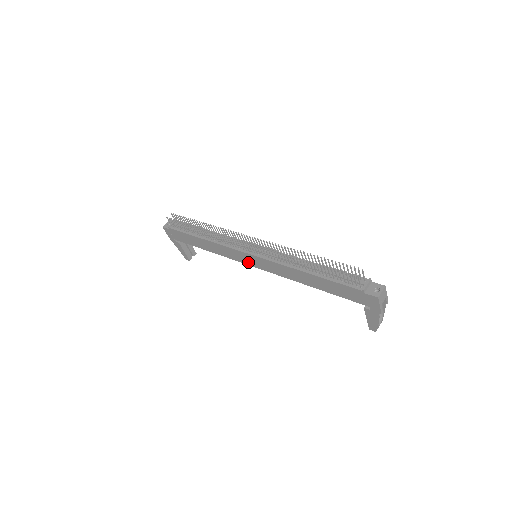
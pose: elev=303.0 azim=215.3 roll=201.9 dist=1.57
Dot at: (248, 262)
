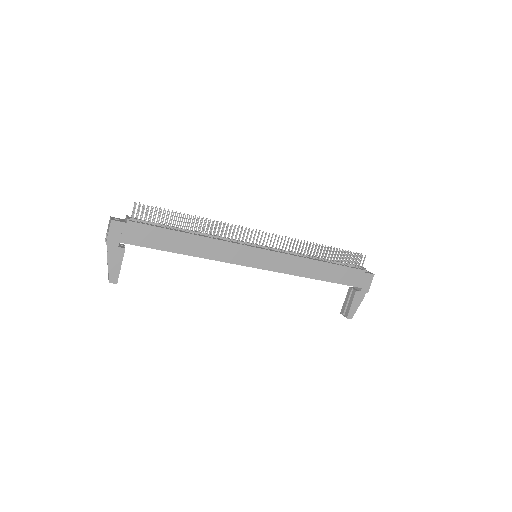
Dot at: (250, 262)
